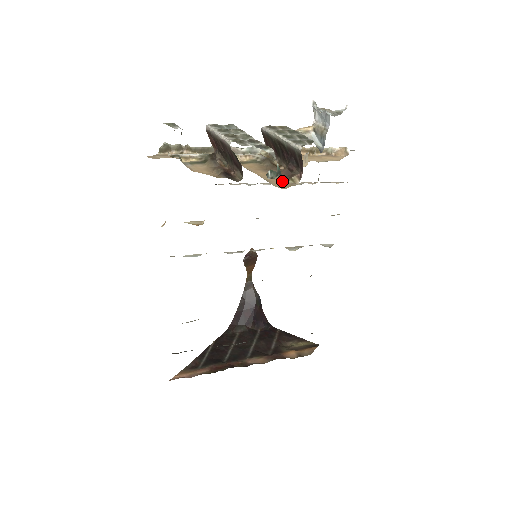
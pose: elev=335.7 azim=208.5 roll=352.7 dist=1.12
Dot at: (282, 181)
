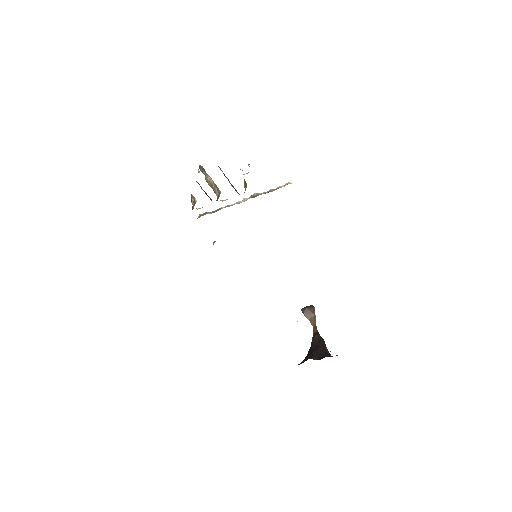
Dot at: occluded
